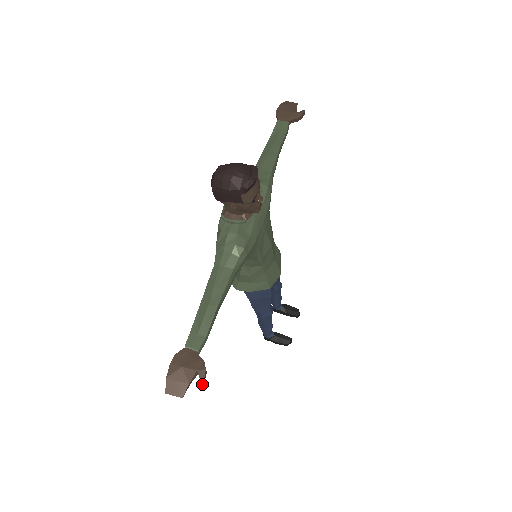
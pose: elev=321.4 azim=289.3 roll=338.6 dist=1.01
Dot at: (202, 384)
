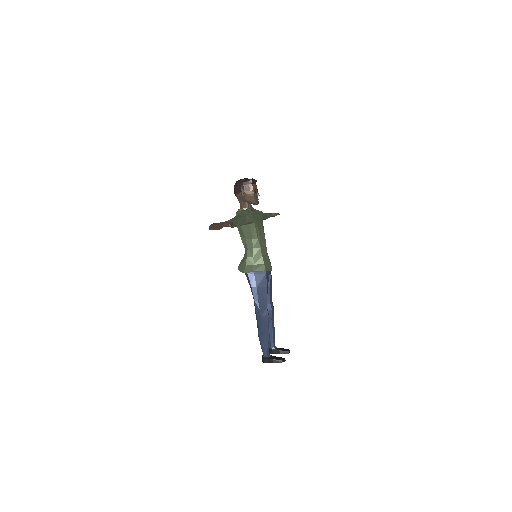
Dot at: (230, 224)
